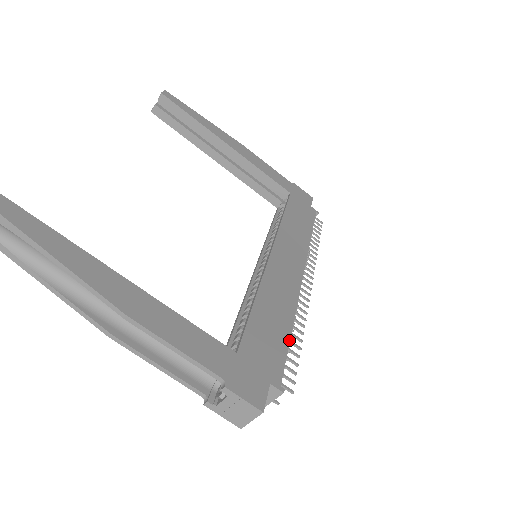
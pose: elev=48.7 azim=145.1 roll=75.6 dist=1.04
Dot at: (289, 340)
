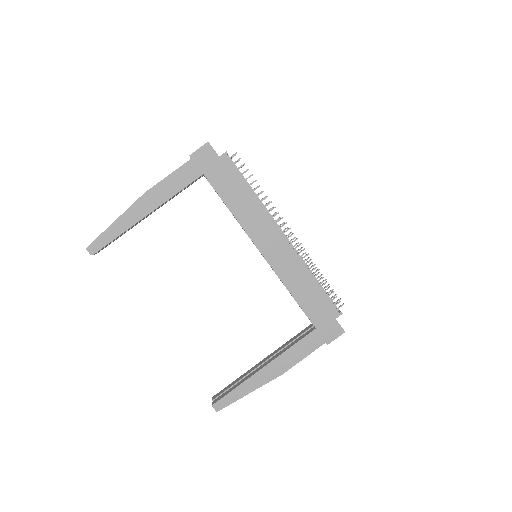
Dot at: (320, 288)
